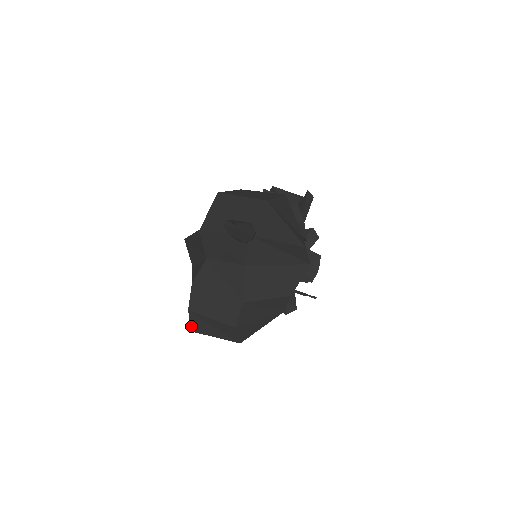
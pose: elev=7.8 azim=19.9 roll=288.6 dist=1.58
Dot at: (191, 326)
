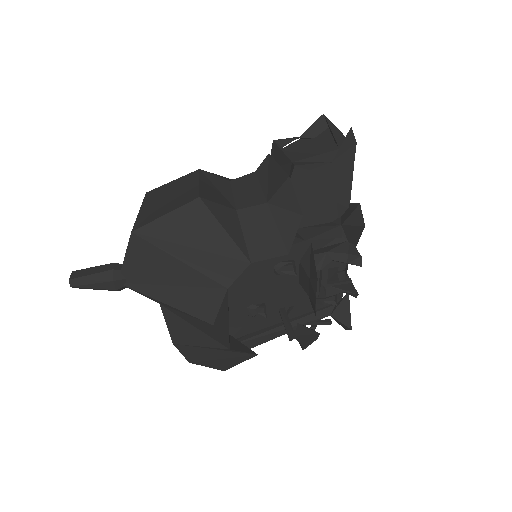
Dot at: occluded
